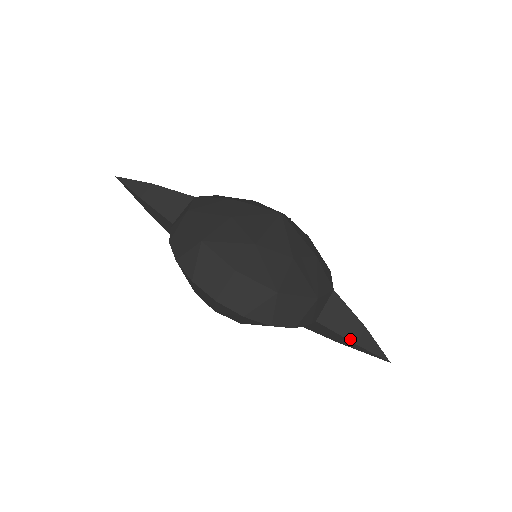
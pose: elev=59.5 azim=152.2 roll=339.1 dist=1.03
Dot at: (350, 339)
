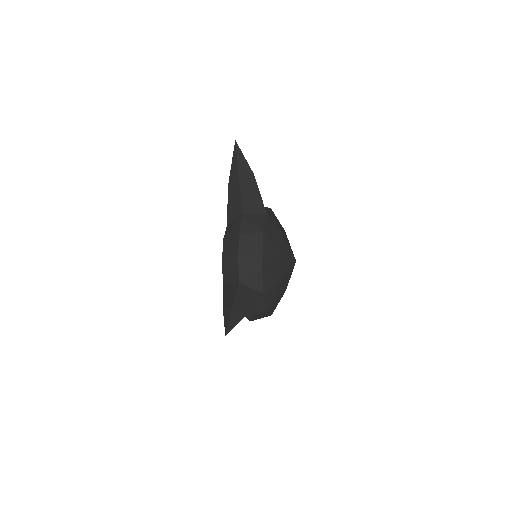
Dot at: occluded
